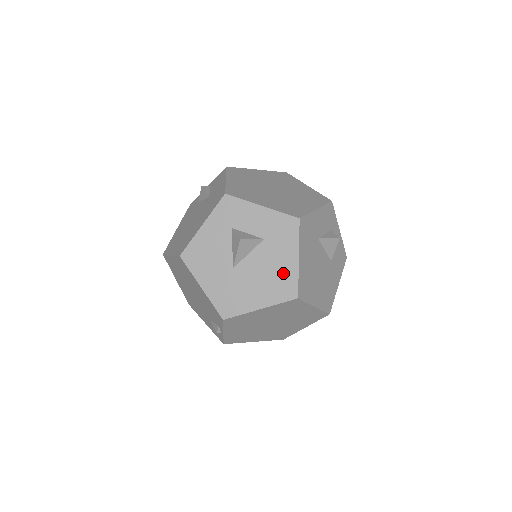
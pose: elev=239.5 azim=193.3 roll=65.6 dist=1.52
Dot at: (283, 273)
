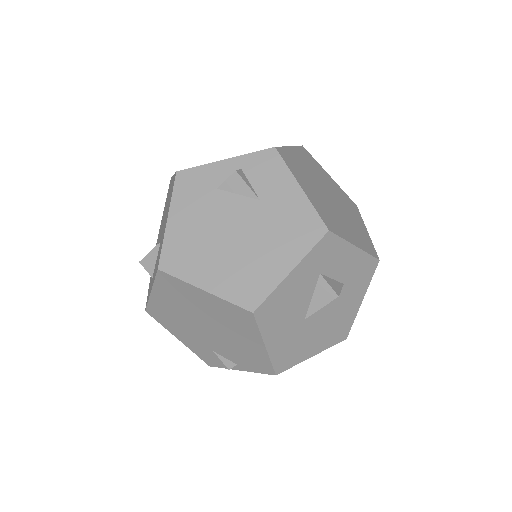
Dot at: (345, 317)
